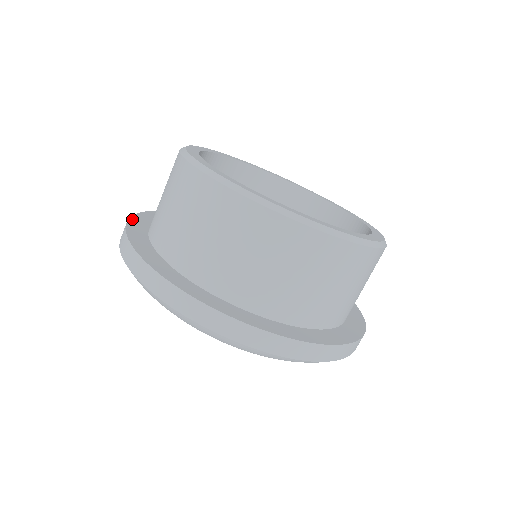
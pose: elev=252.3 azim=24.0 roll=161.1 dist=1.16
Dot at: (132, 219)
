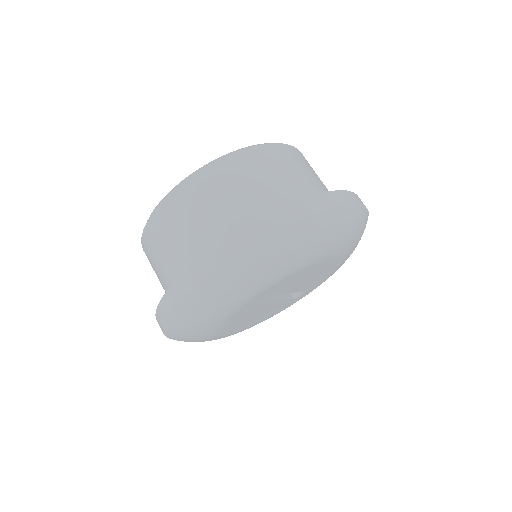
Dot at: occluded
